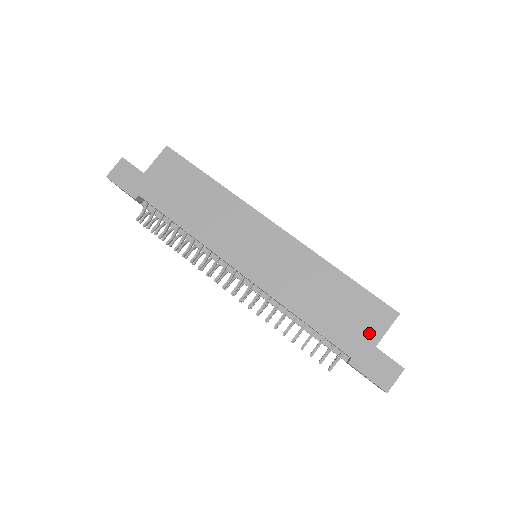
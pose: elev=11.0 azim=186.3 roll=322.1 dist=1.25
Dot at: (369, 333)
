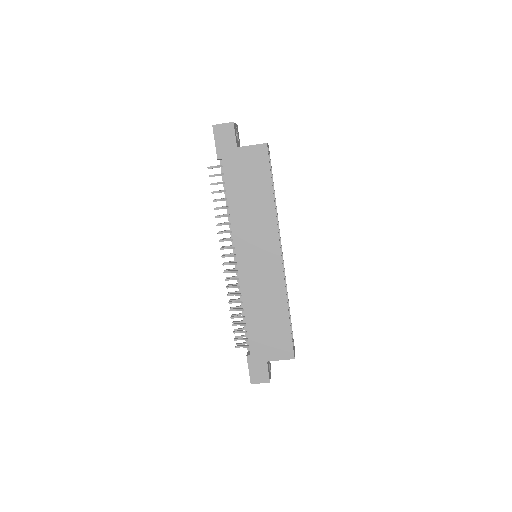
Dot at: (271, 353)
